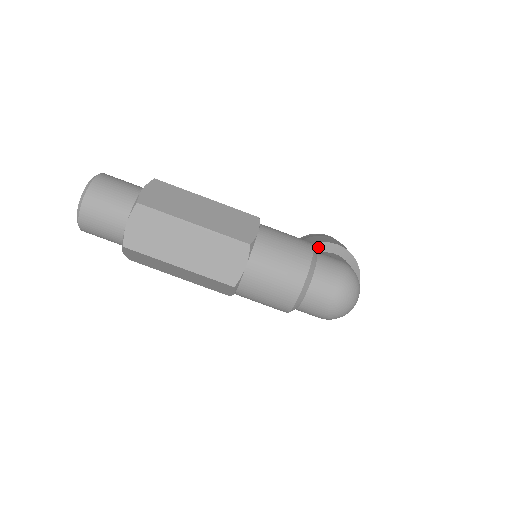
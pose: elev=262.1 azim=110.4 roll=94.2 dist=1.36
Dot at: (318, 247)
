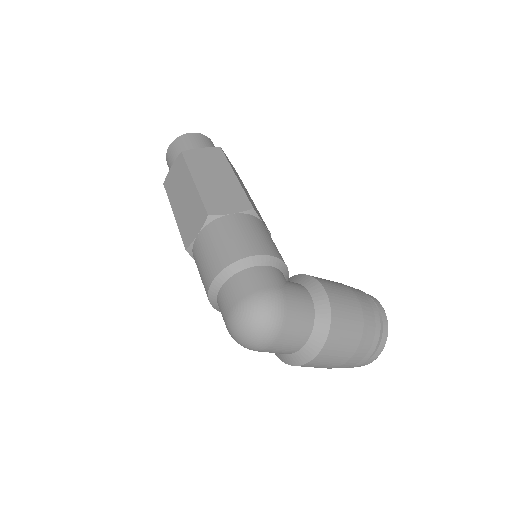
Dot at: (305, 279)
